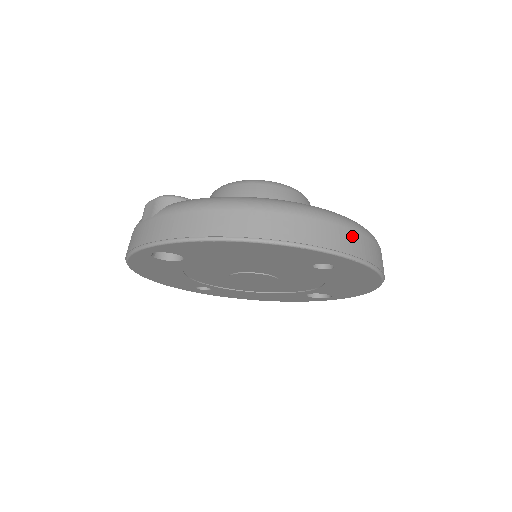
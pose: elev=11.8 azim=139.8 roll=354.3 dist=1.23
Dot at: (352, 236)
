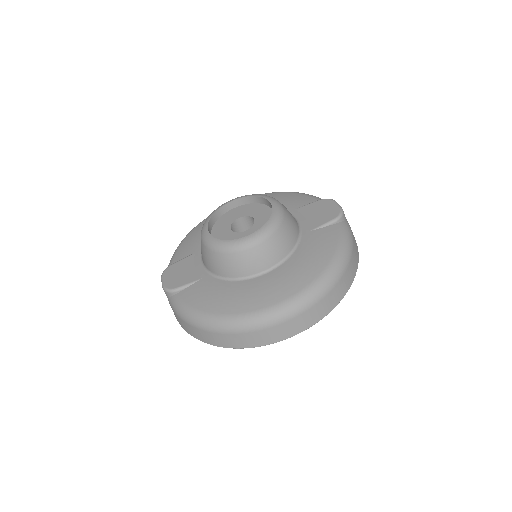
Dot at: (285, 326)
